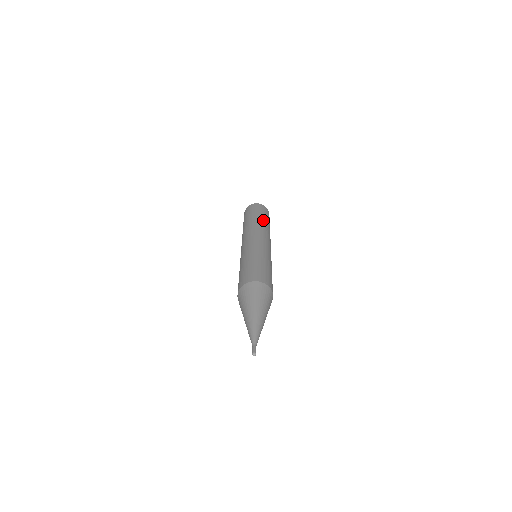
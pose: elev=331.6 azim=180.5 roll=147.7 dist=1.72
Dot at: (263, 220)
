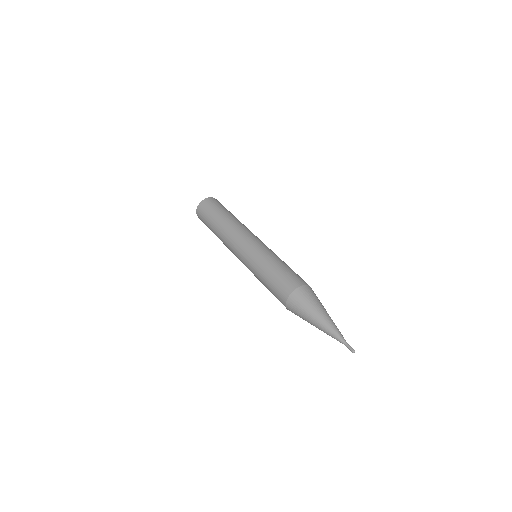
Dot at: occluded
